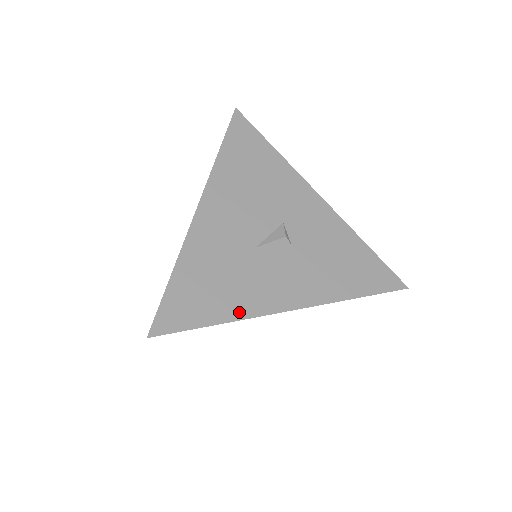
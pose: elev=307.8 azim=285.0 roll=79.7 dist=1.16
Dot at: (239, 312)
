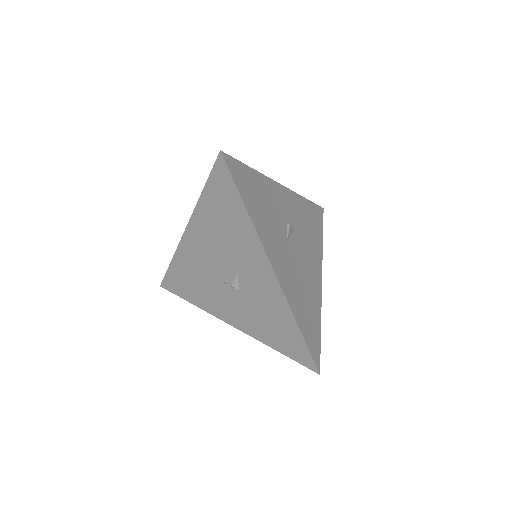
Dot at: (201, 305)
